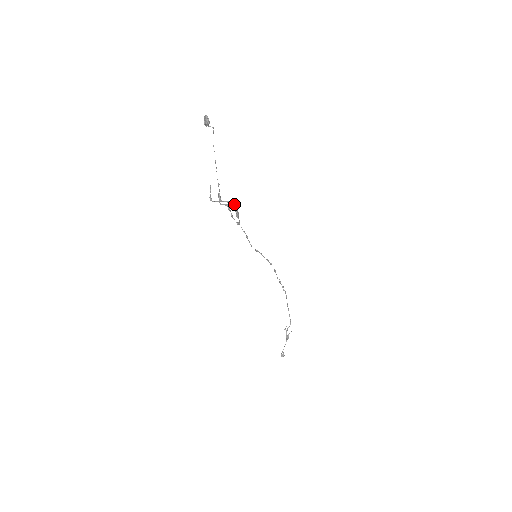
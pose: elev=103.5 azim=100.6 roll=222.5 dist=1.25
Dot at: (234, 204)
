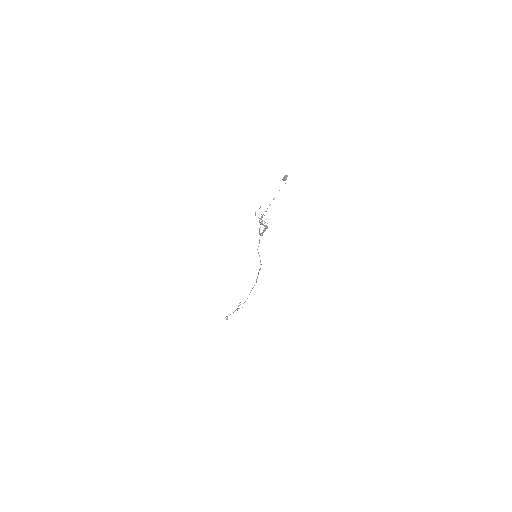
Dot at: (266, 226)
